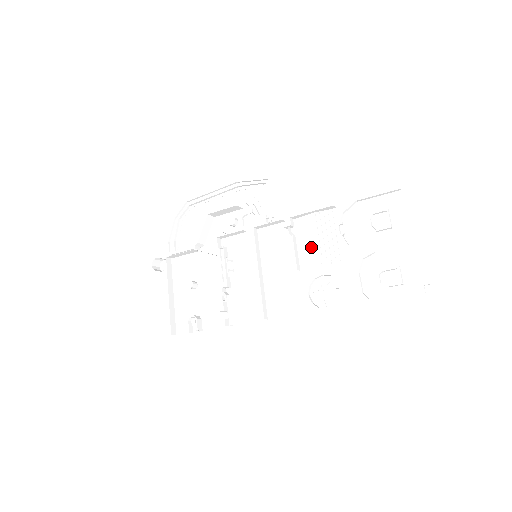
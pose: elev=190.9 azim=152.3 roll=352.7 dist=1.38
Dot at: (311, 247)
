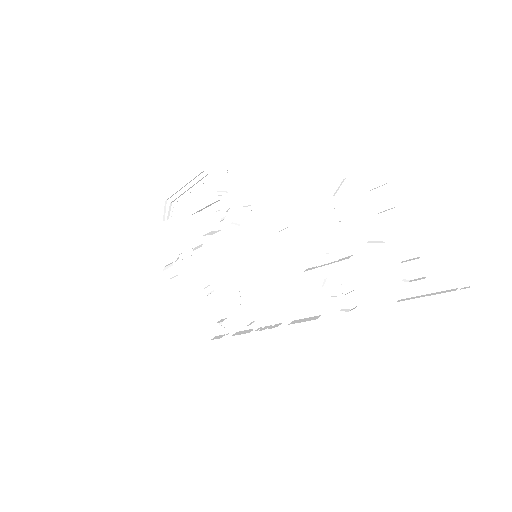
Dot at: (310, 241)
